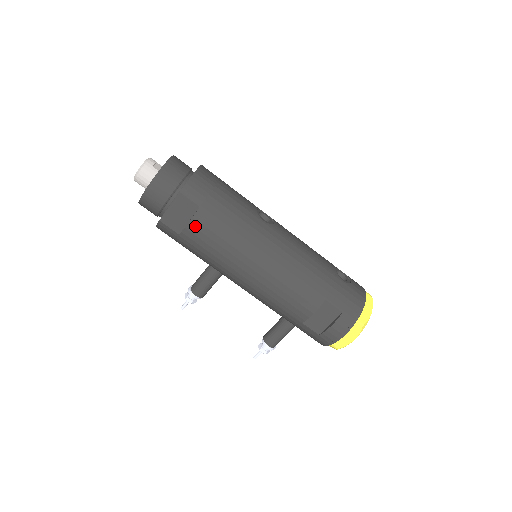
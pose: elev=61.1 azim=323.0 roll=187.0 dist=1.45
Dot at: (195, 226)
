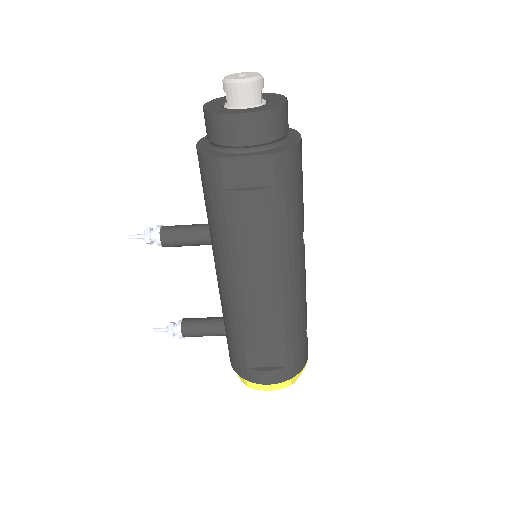
Dot at: (251, 199)
